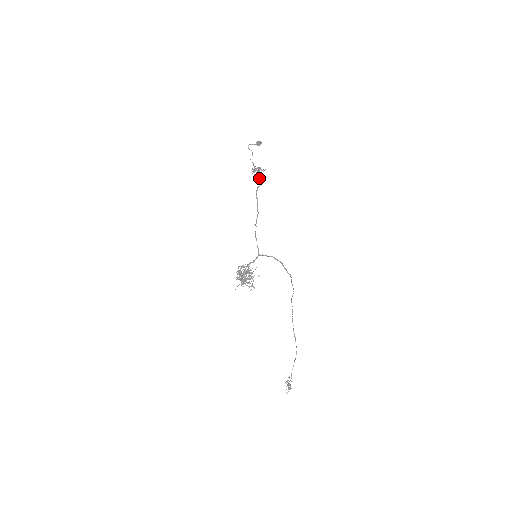
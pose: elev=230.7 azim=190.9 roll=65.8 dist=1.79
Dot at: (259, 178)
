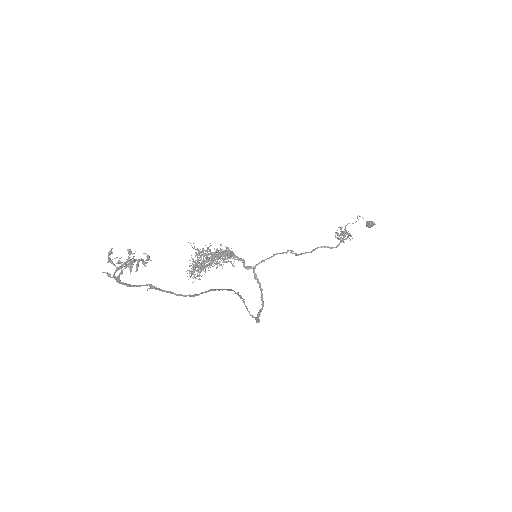
Dot at: (341, 235)
